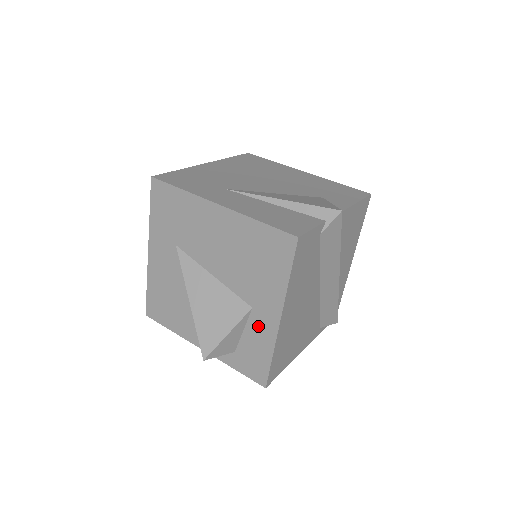
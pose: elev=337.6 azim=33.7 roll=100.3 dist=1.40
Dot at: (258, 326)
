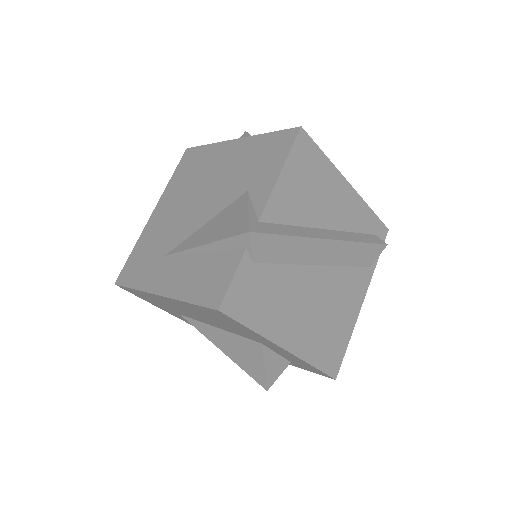
Dot at: (280, 352)
